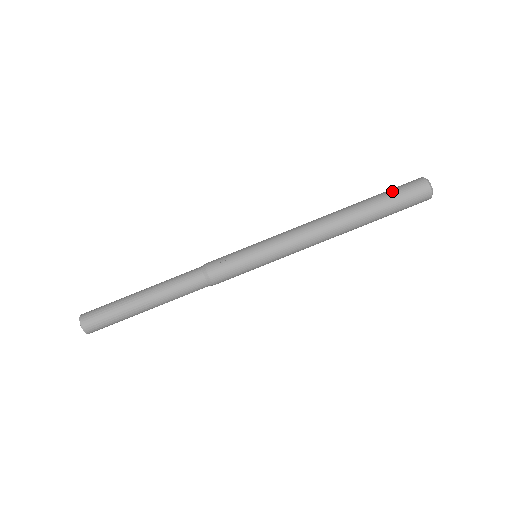
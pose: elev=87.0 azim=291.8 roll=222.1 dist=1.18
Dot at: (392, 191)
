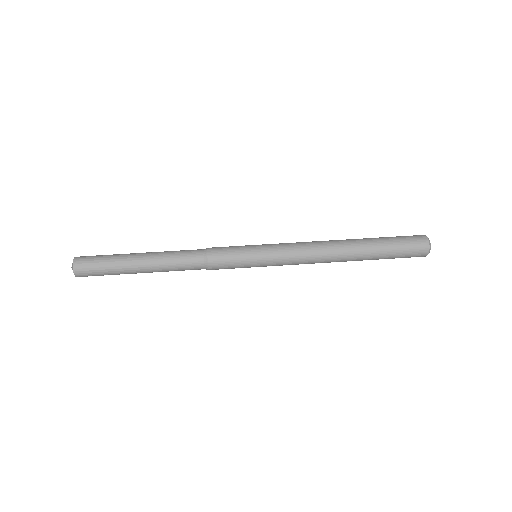
Dot at: occluded
